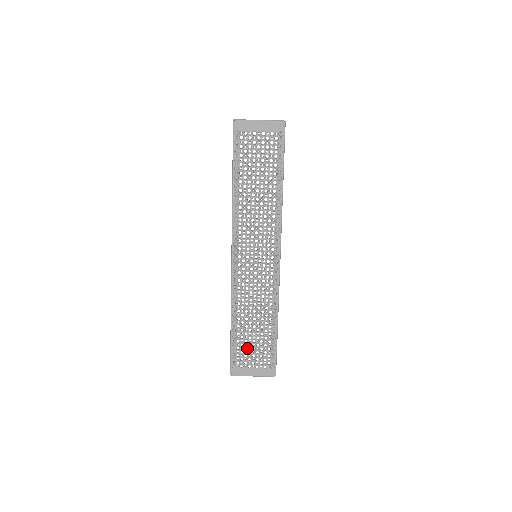
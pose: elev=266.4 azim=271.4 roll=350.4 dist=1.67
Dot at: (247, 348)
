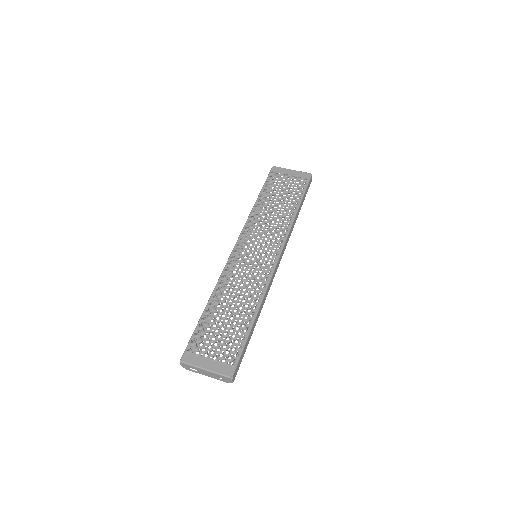
Dot at: (212, 334)
